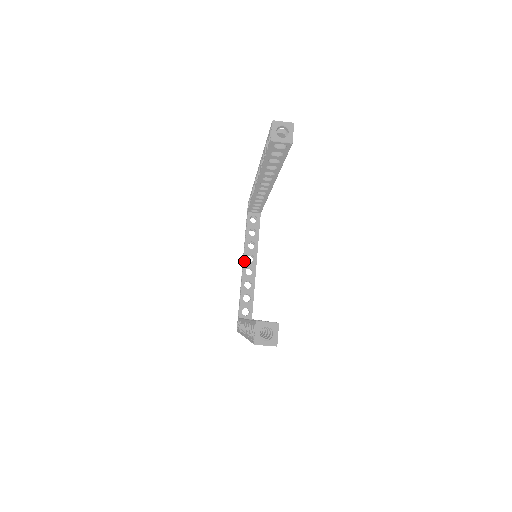
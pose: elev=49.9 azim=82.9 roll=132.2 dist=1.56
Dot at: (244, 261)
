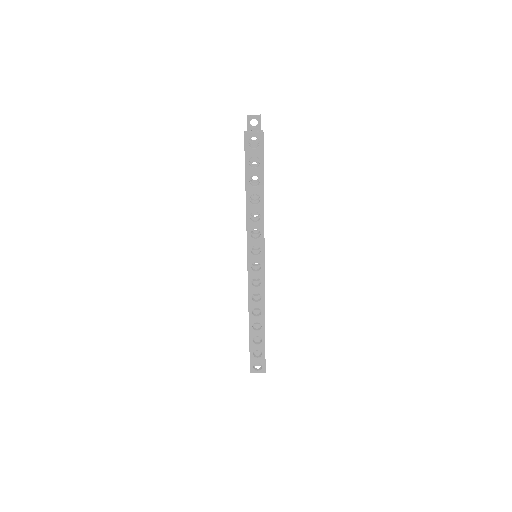
Dot at: occluded
